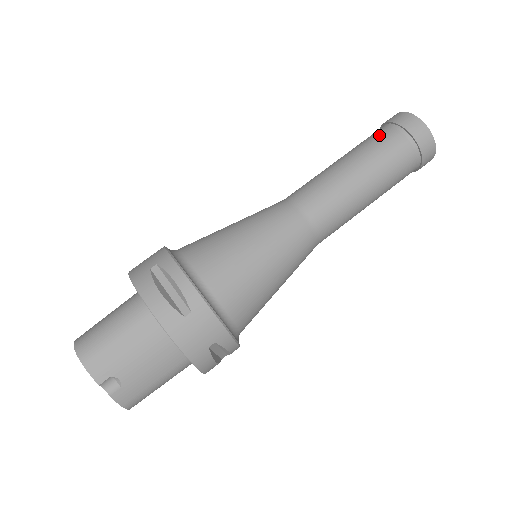
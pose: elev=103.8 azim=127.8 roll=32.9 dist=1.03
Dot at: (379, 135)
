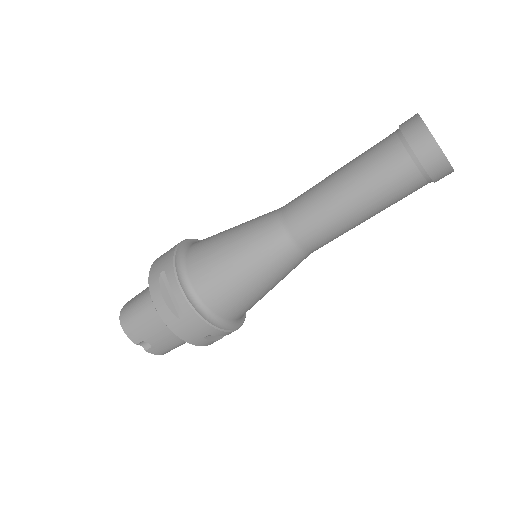
Dot at: (383, 149)
